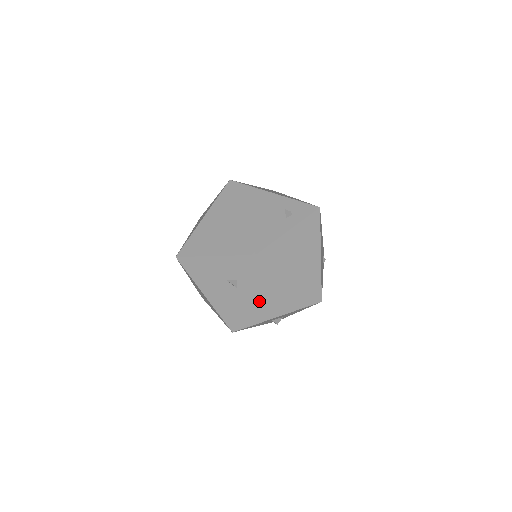
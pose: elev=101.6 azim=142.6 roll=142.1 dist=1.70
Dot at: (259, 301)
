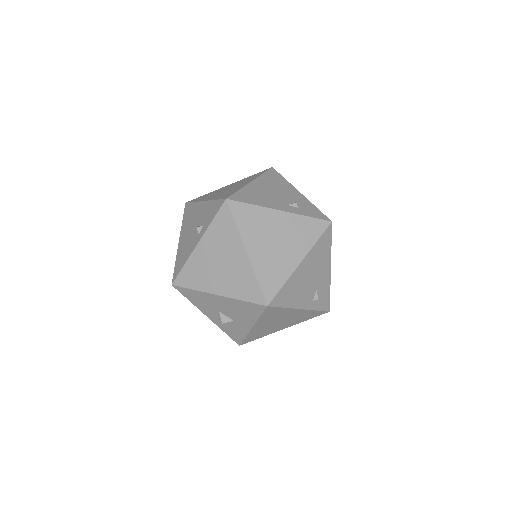
Dot at: (209, 260)
